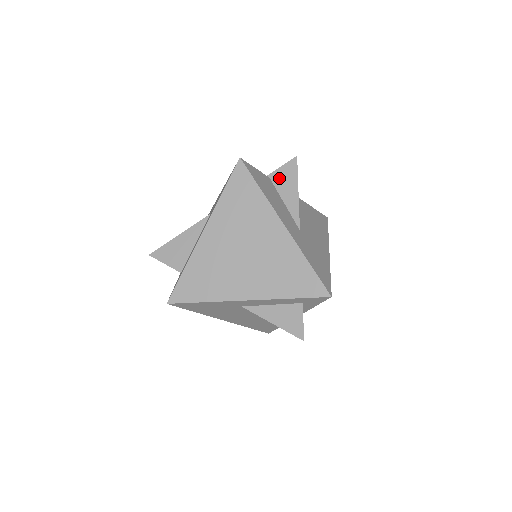
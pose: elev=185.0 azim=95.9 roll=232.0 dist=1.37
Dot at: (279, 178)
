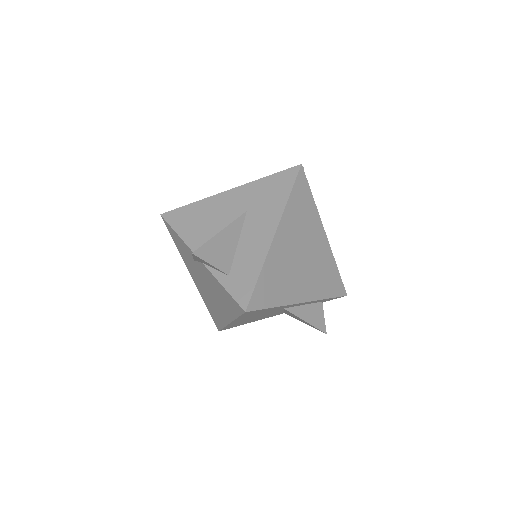
Dot at: occluded
